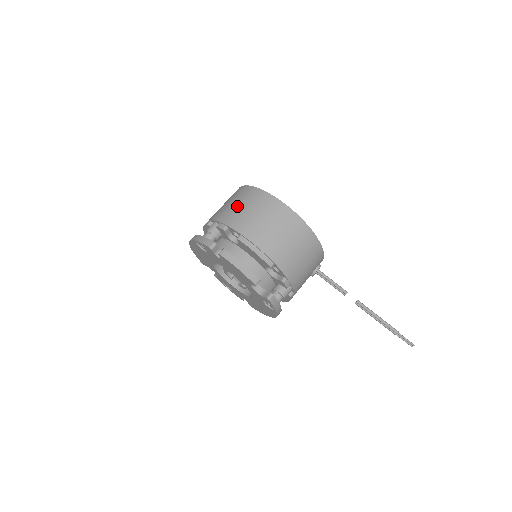
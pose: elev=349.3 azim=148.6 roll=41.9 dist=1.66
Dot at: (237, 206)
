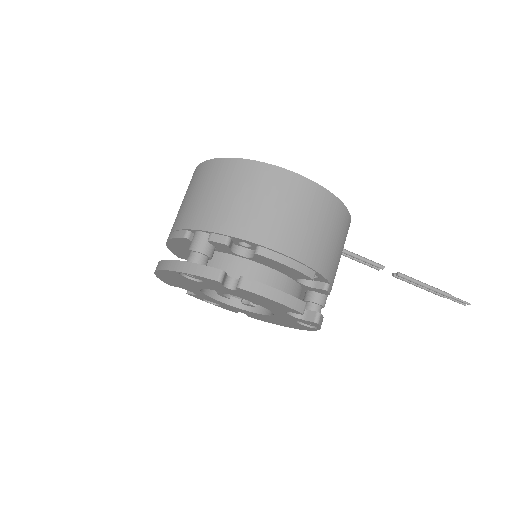
Dot at: (229, 198)
